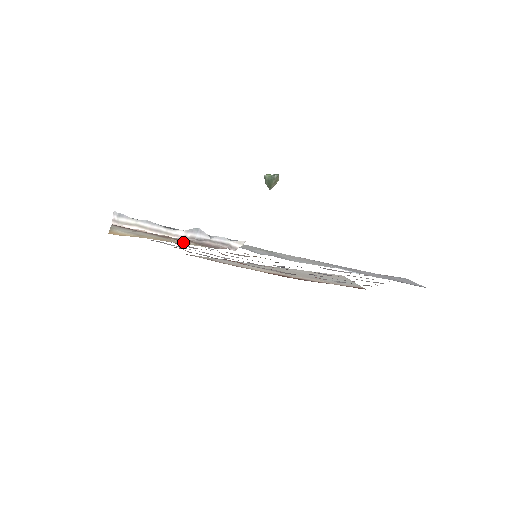
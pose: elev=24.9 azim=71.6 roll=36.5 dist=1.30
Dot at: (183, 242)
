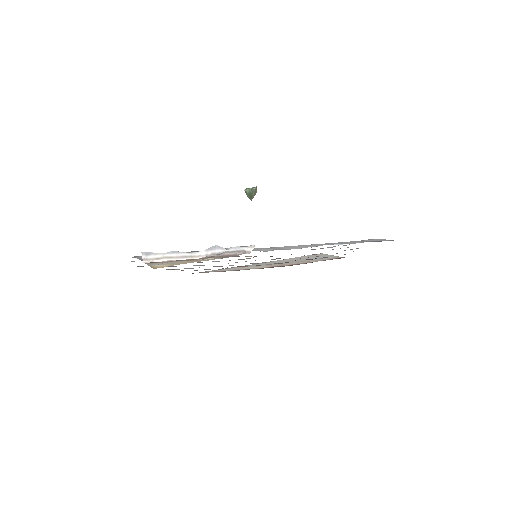
Dot at: (208, 259)
